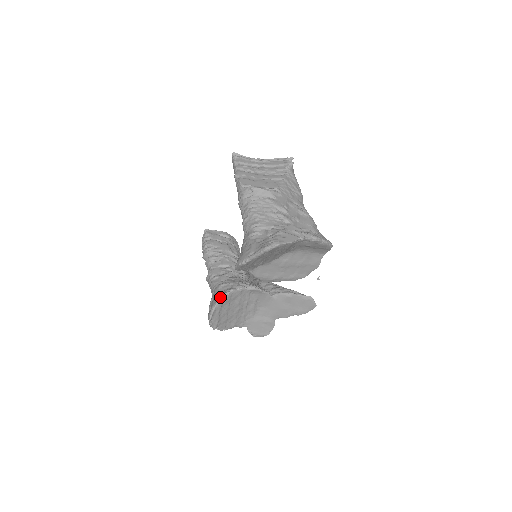
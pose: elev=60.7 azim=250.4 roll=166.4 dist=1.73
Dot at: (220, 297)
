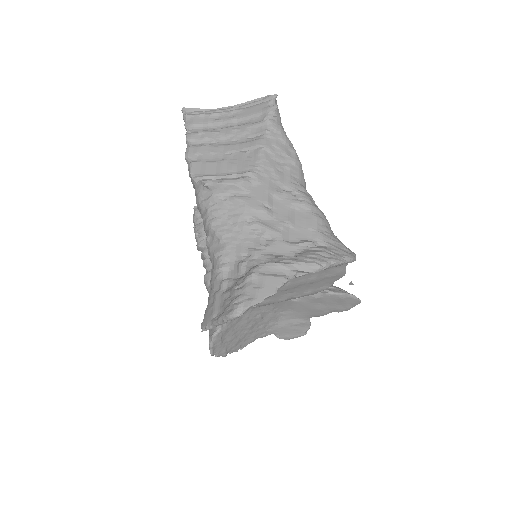
Dot at: (215, 328)
